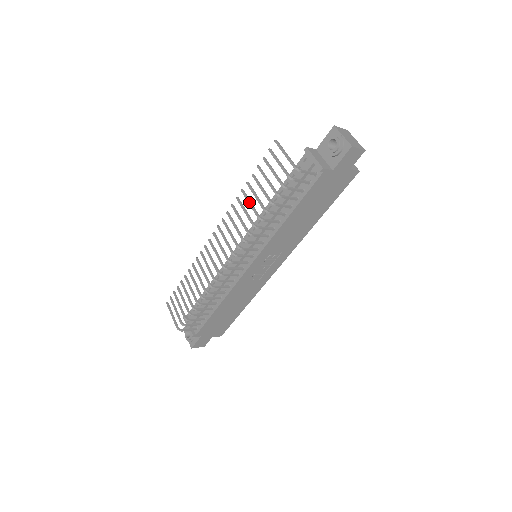
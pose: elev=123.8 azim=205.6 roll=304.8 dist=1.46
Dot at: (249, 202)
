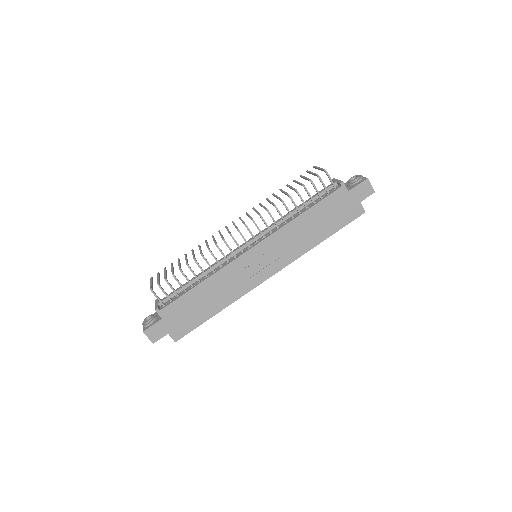
Dot at: (277, 196)
